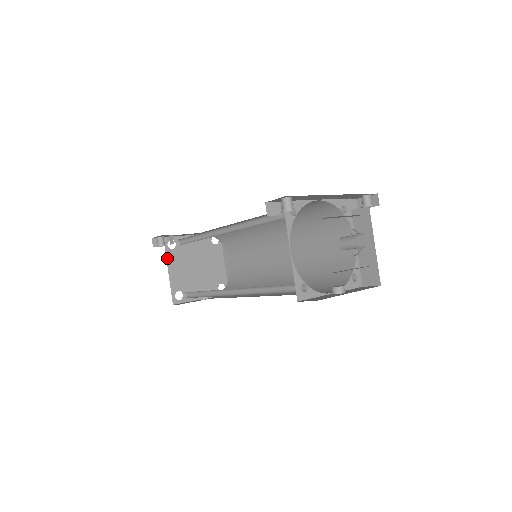
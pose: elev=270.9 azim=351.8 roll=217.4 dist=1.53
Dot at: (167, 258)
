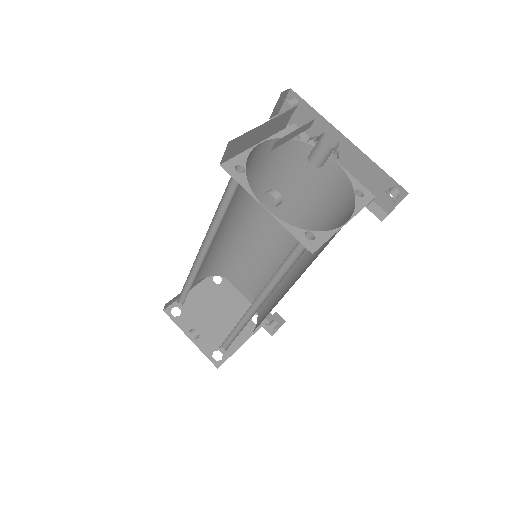
Dot at: (202, 282)
